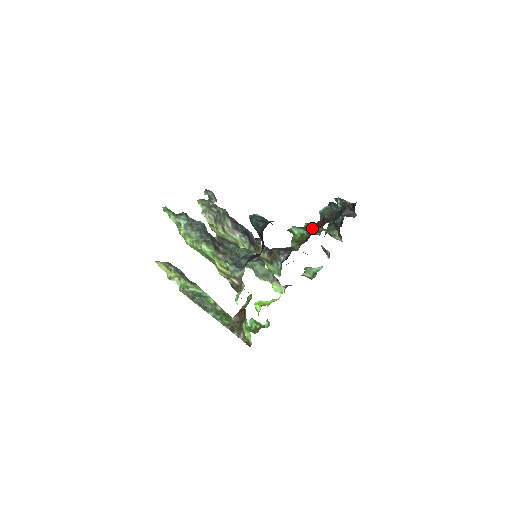
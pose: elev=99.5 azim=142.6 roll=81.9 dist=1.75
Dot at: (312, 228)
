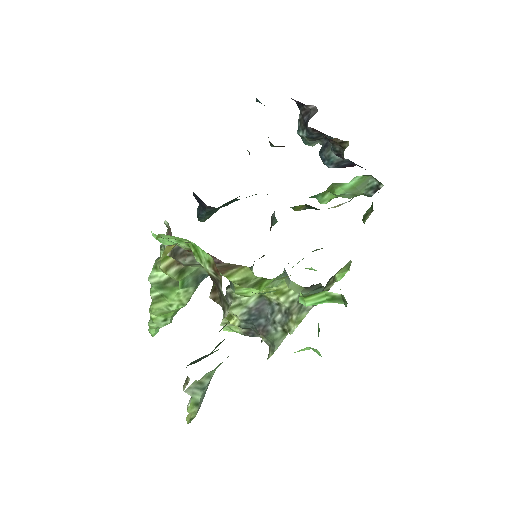
Dot at: occluded
